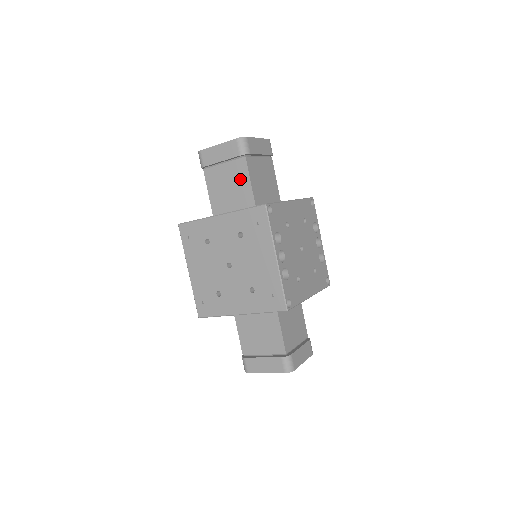
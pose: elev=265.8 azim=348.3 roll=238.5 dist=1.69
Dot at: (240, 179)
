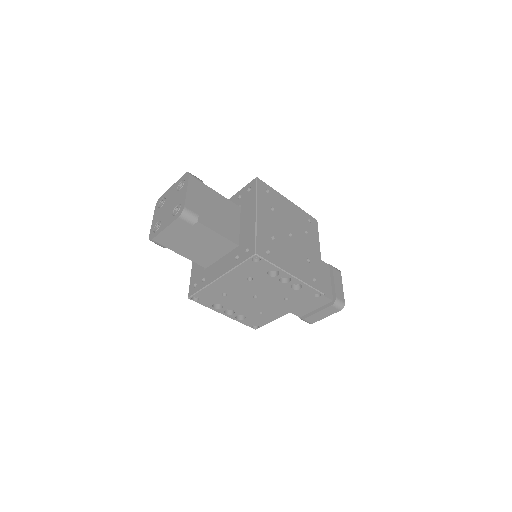
Dot at: occluded
